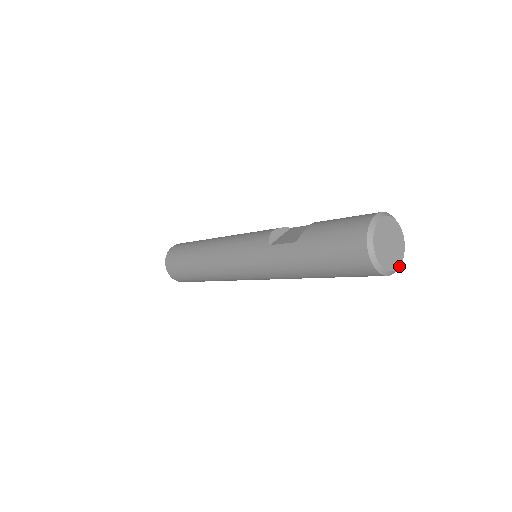
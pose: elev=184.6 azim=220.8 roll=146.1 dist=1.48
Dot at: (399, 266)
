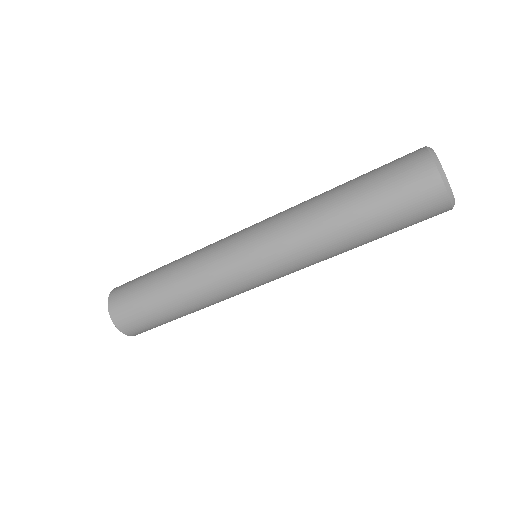
Dot at: (448, 187)
